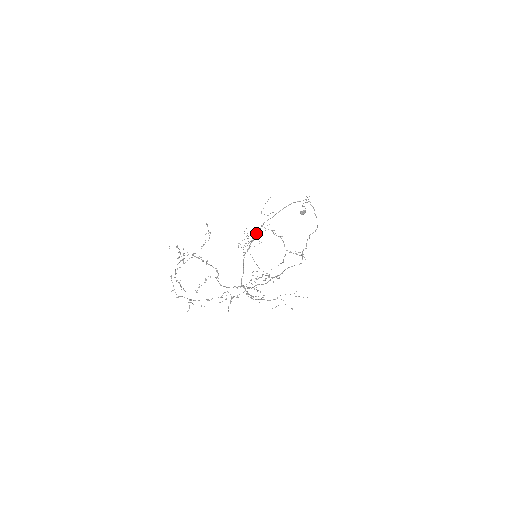
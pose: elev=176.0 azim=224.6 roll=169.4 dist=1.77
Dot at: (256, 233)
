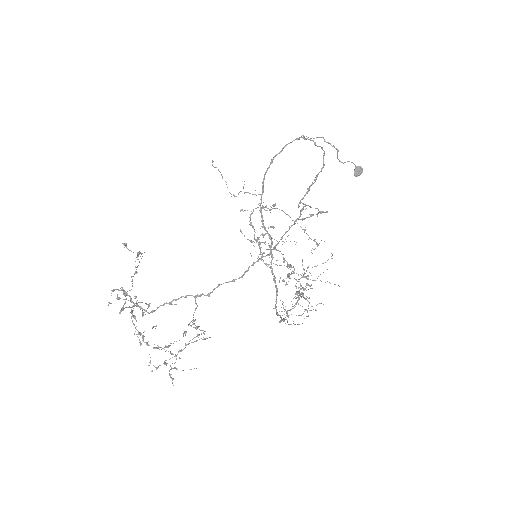
Dot at: (266, 231)
